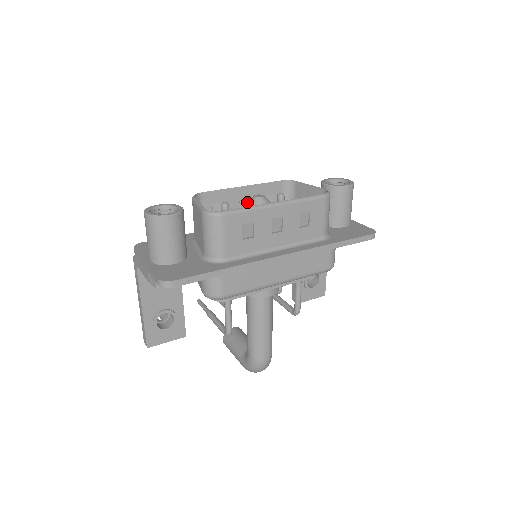
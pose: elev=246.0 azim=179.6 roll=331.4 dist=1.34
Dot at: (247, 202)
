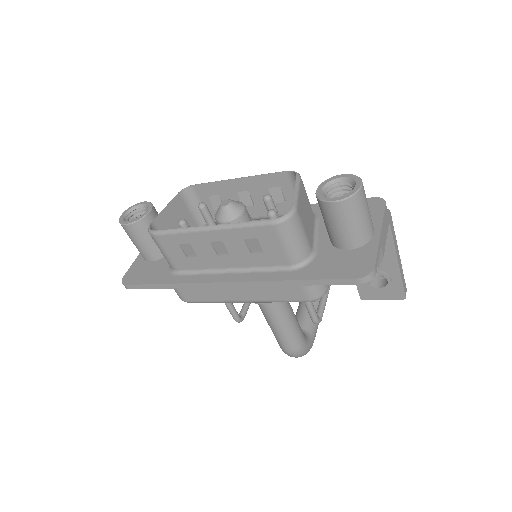
Dot at: occluded
